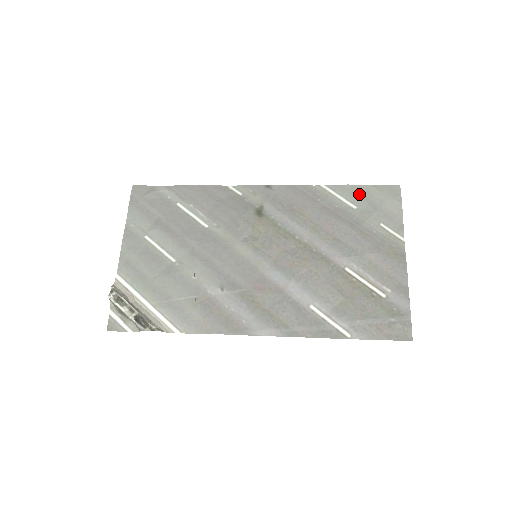
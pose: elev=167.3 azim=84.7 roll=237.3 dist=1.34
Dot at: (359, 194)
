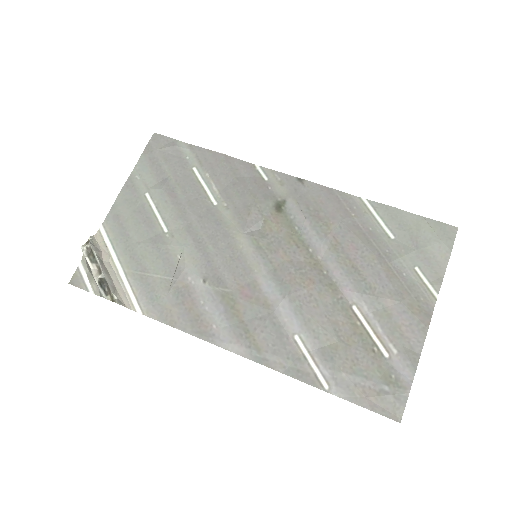
Dot at: (403, 223)
